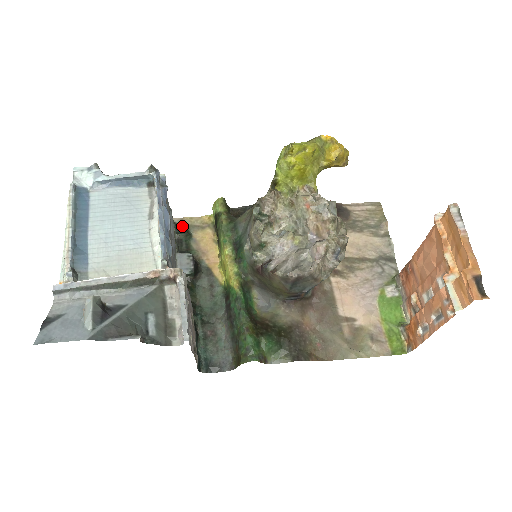
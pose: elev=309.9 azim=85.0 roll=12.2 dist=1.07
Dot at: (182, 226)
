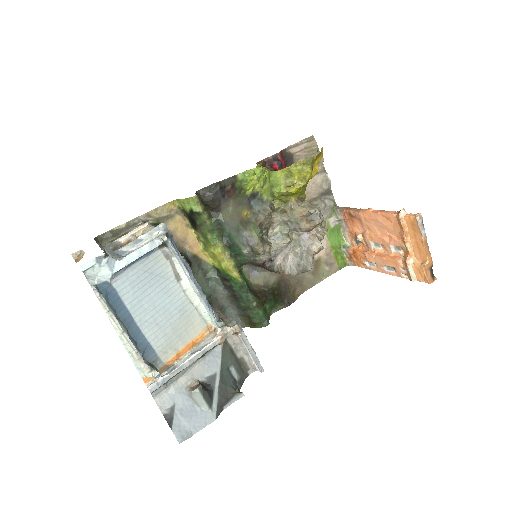
Dot at: (151, 222)
